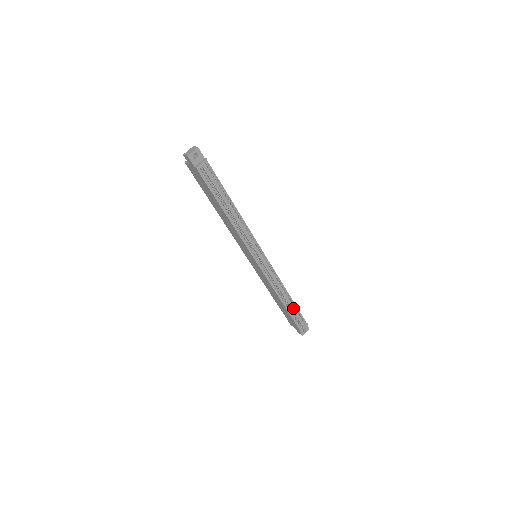
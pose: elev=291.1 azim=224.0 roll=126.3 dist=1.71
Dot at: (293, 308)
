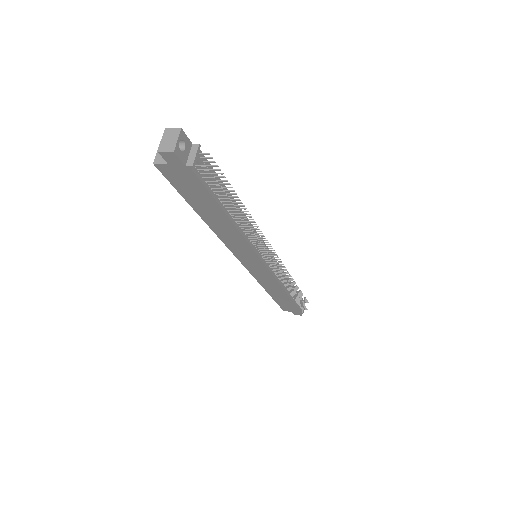
Dot at: occluded
